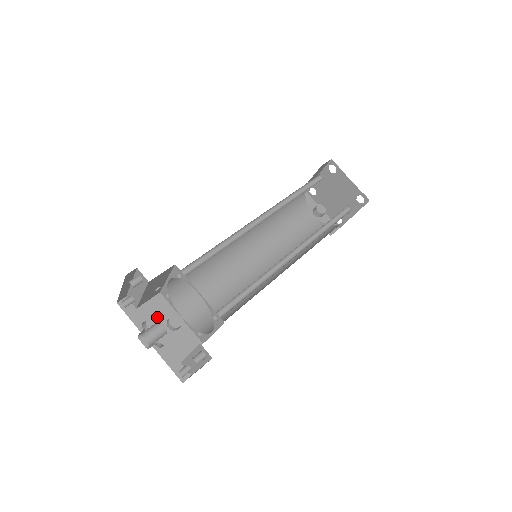
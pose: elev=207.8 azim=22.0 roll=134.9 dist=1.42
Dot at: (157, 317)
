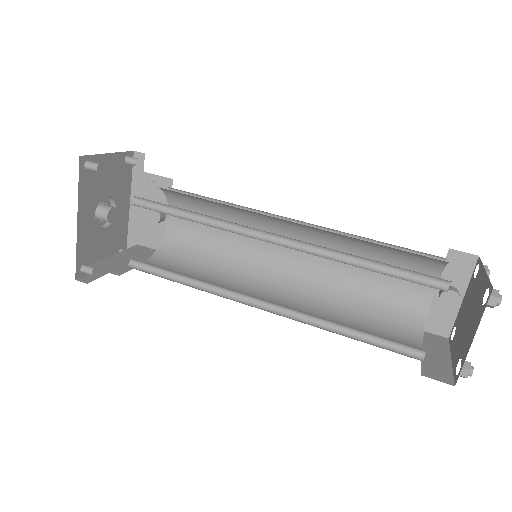
Dot at: (152, 195)
